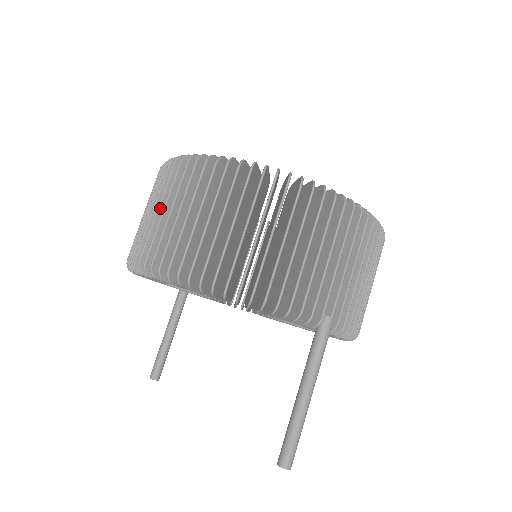
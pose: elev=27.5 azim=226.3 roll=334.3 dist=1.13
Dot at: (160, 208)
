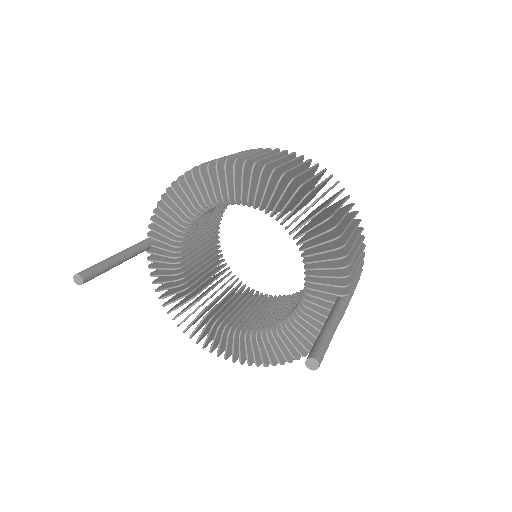
Dot at: (274, 156)
